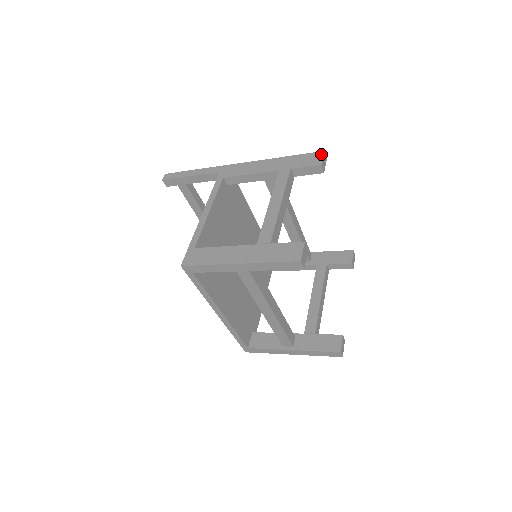
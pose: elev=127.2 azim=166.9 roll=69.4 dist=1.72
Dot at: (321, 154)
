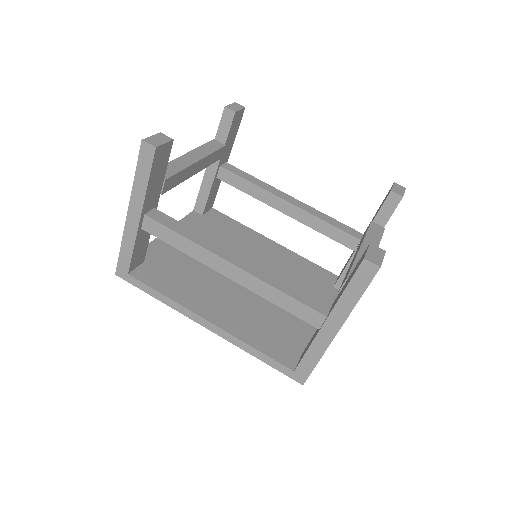
Dot at: occluded
